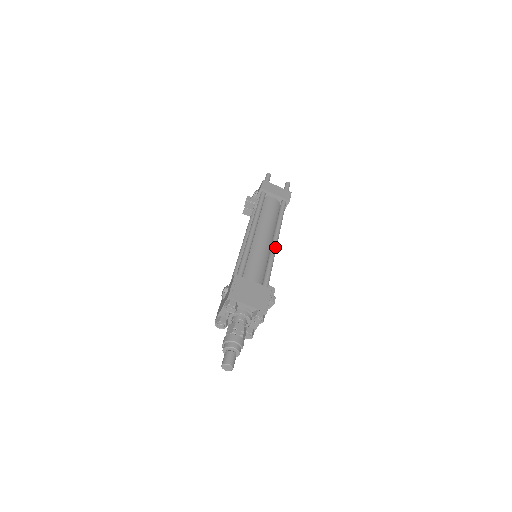
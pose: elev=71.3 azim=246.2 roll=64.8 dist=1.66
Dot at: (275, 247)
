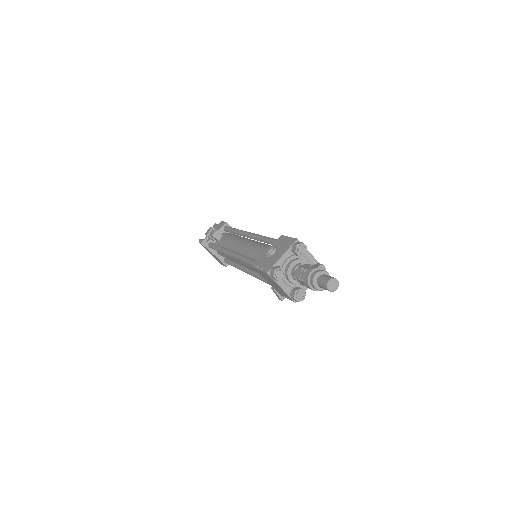
Dot at: occluded
